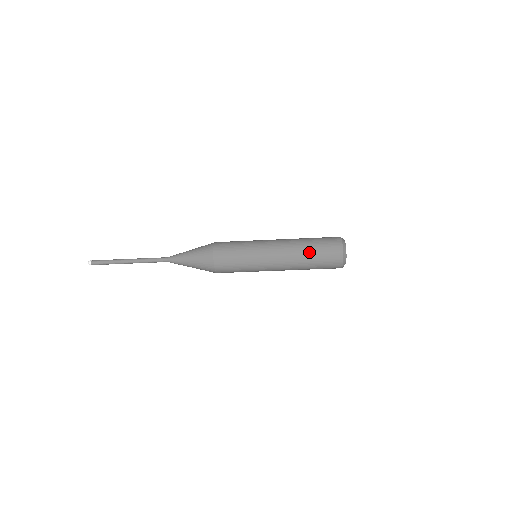
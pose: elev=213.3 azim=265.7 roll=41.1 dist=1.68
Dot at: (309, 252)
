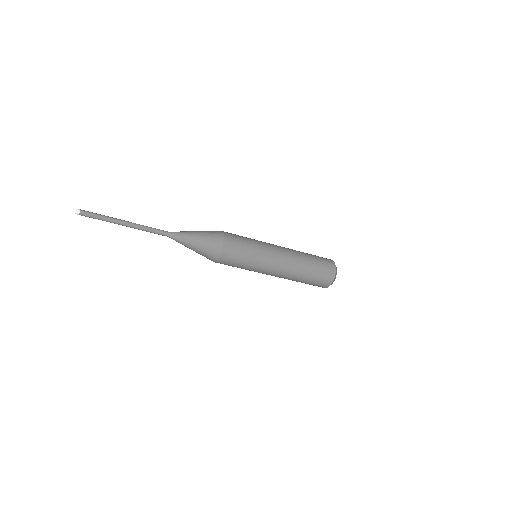
Dot at: (309, 263)
